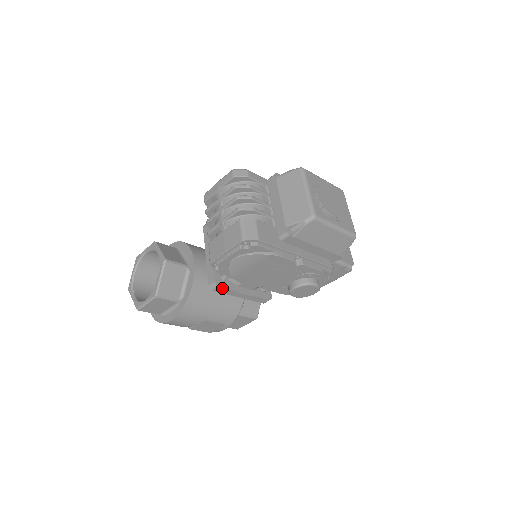
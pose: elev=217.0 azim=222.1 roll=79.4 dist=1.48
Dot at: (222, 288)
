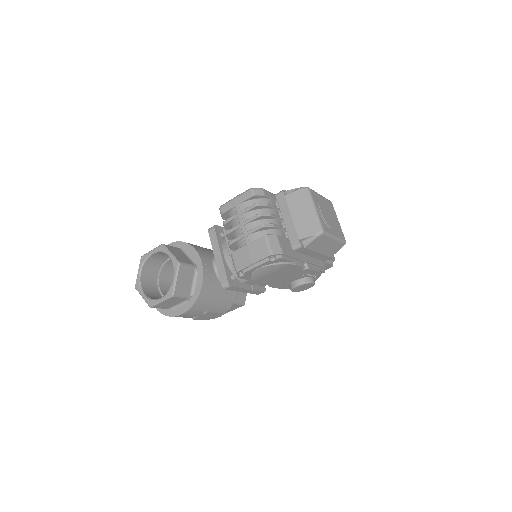
Dot at: (233, 287)
